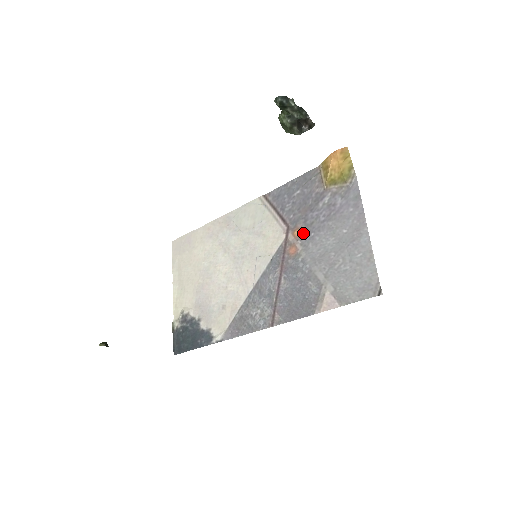
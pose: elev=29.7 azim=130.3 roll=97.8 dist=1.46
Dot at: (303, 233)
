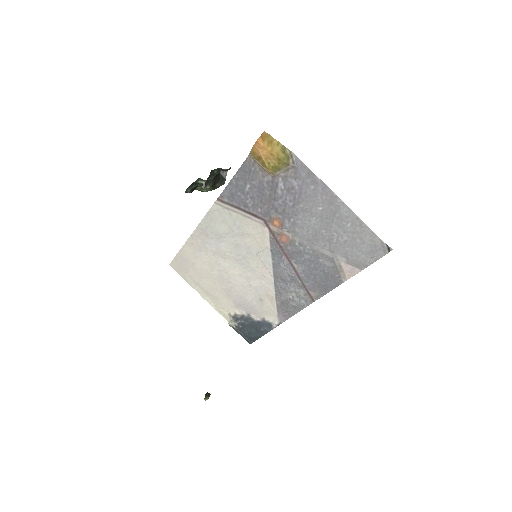
Dot at: (282, 222)
